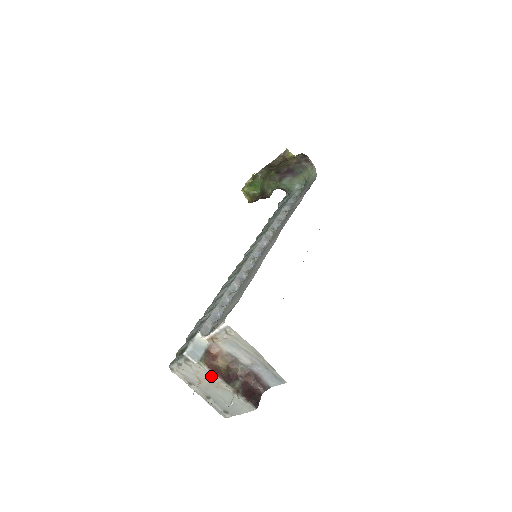
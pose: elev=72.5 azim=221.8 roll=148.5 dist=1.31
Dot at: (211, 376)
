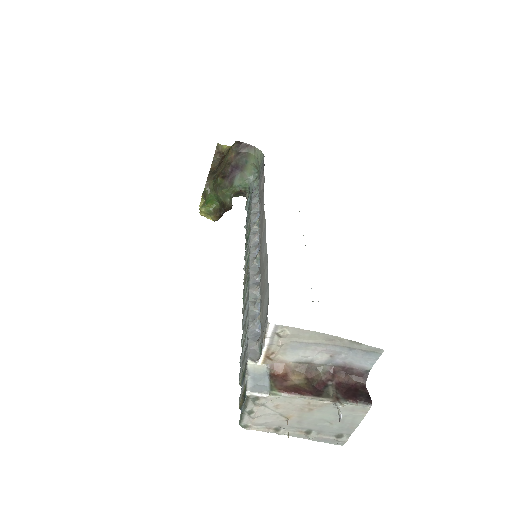
Dot at: (295, 400)
